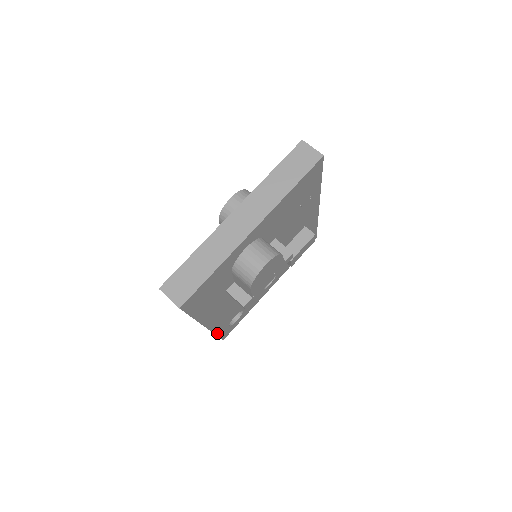
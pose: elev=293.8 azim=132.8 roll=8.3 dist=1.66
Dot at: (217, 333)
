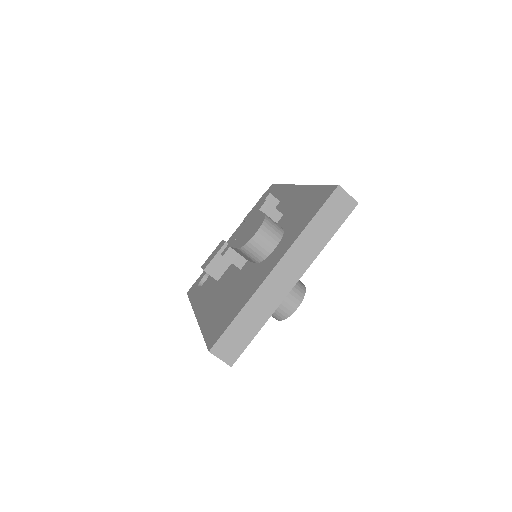
Dot at: occluded
